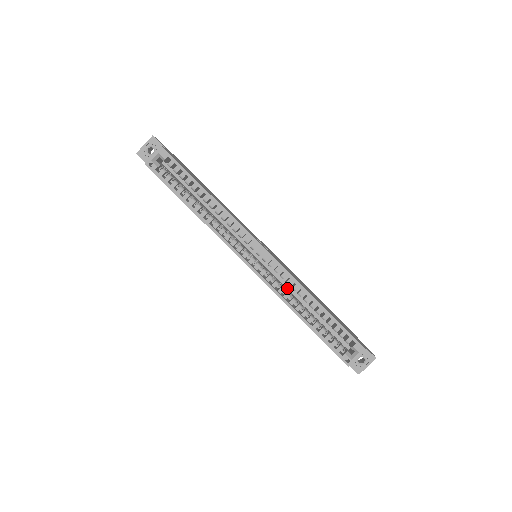
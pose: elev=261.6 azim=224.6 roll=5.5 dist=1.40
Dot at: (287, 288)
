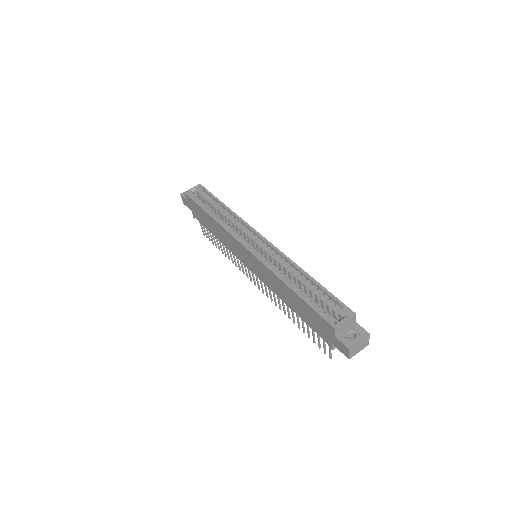
Dot at: occluded
